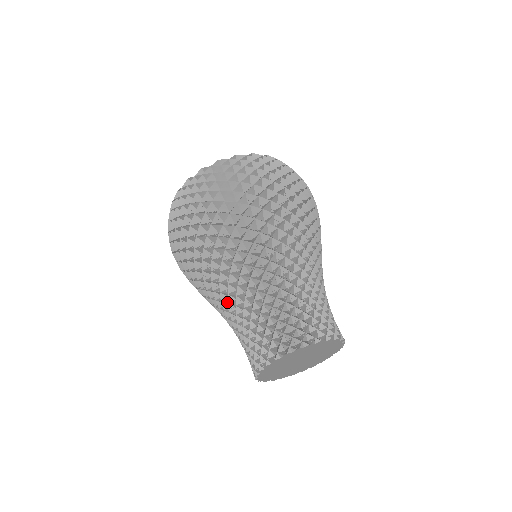
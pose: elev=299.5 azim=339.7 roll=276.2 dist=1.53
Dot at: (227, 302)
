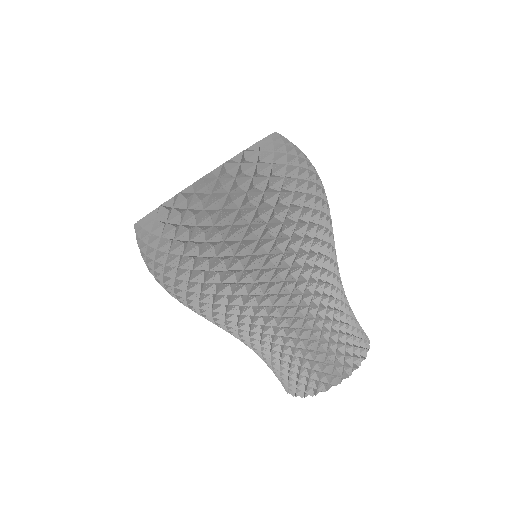
Dot at: (287, 326)
